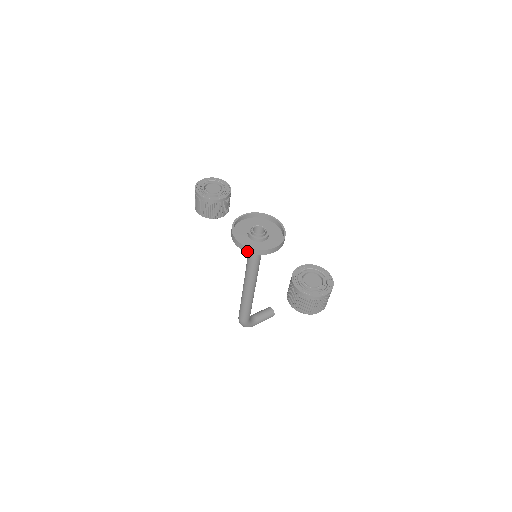
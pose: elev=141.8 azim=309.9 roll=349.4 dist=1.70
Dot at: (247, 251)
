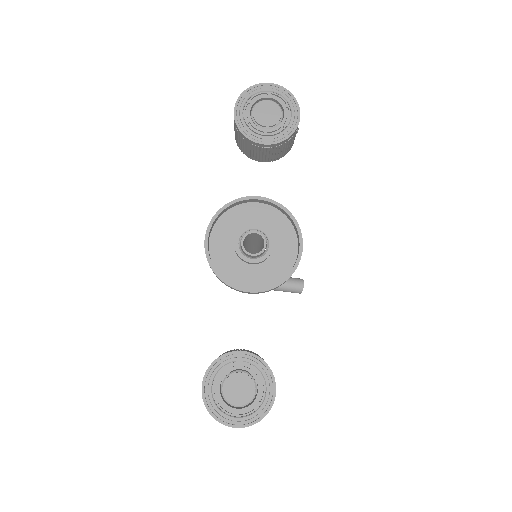
Dot at: (208, 262)
